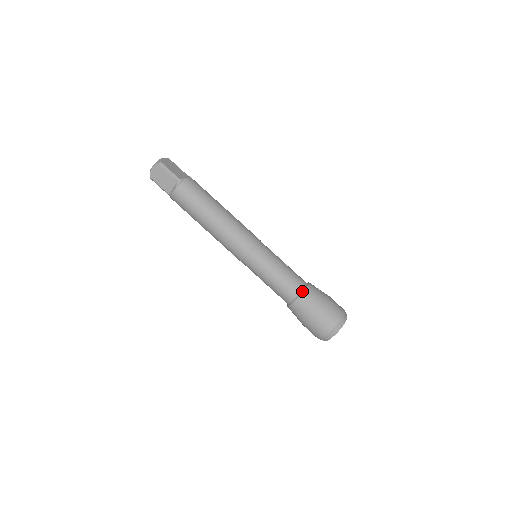
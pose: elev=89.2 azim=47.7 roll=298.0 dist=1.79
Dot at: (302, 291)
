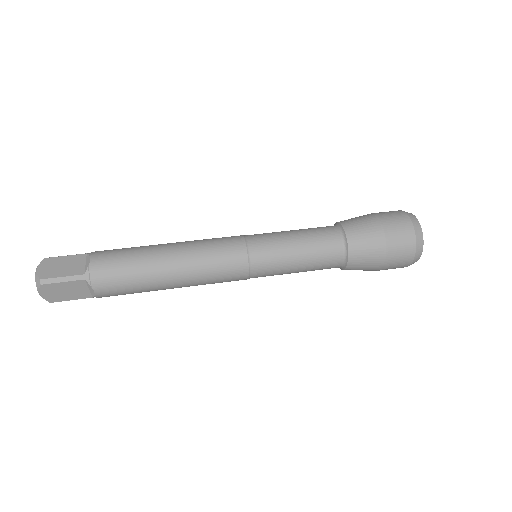
Dot at: (335, 224)
